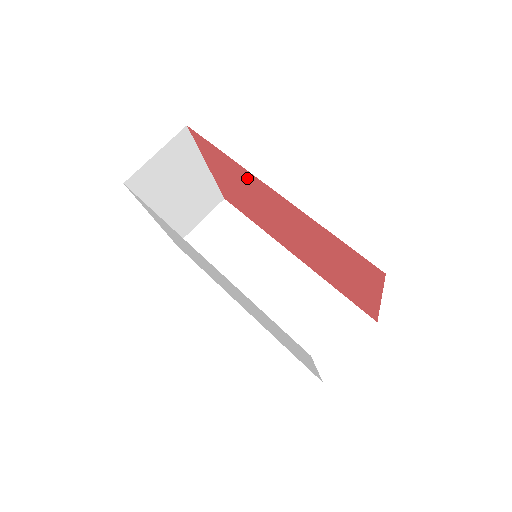
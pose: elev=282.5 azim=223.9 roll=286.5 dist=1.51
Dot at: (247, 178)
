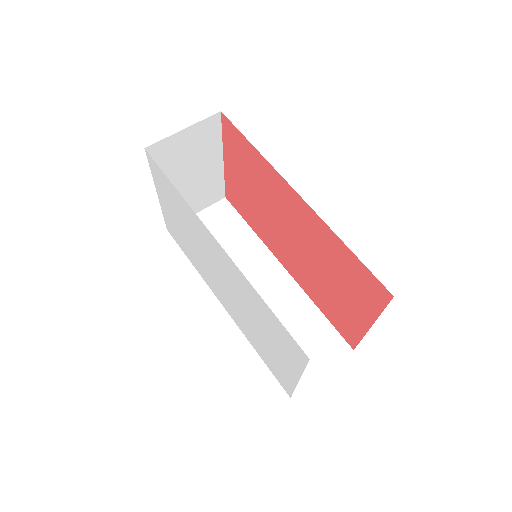
Dot at: (269, 177)
